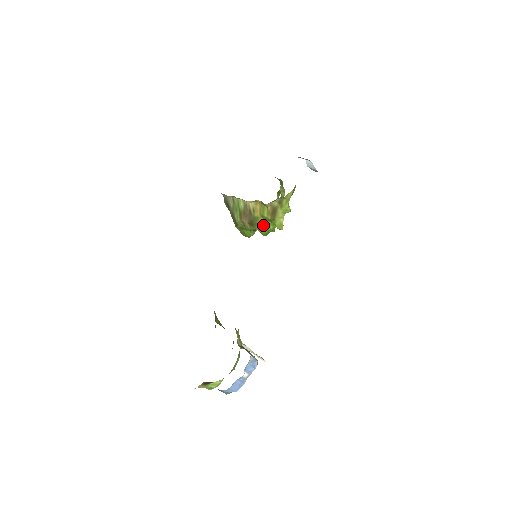
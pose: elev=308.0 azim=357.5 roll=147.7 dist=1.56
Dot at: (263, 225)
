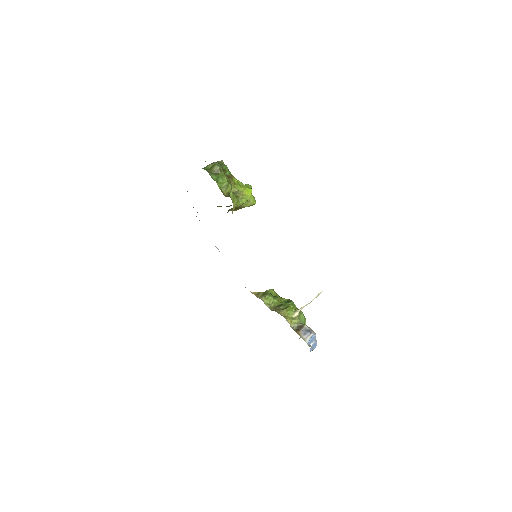
Dot at: occluded
